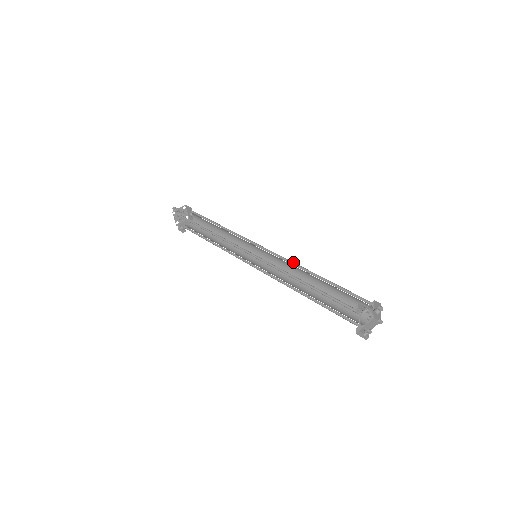
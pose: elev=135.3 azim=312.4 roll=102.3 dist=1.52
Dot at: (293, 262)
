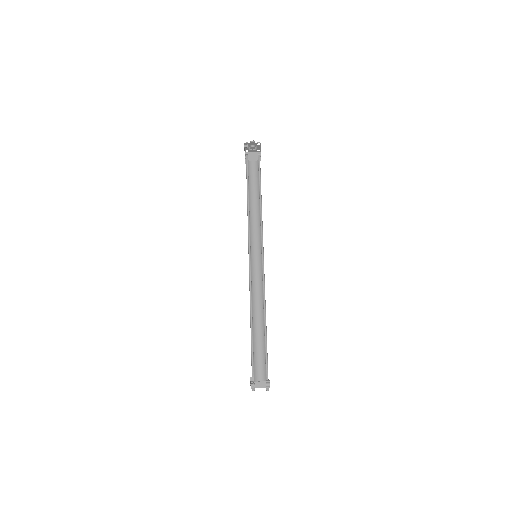
Dot at: occluded
